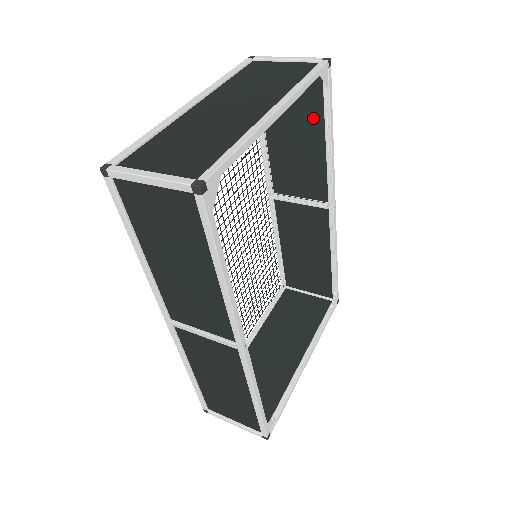
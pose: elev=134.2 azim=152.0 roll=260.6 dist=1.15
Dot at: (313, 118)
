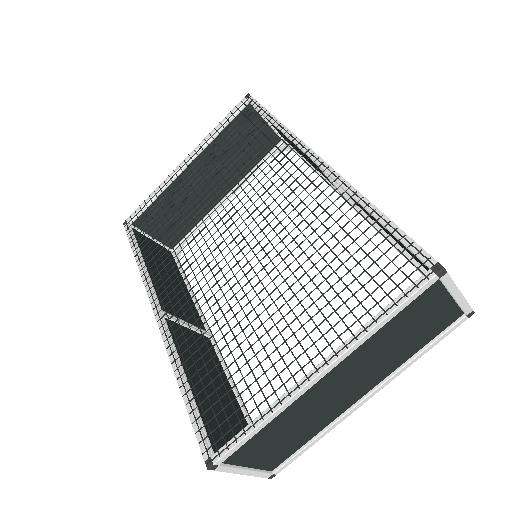
Dot at: (416, 258)
